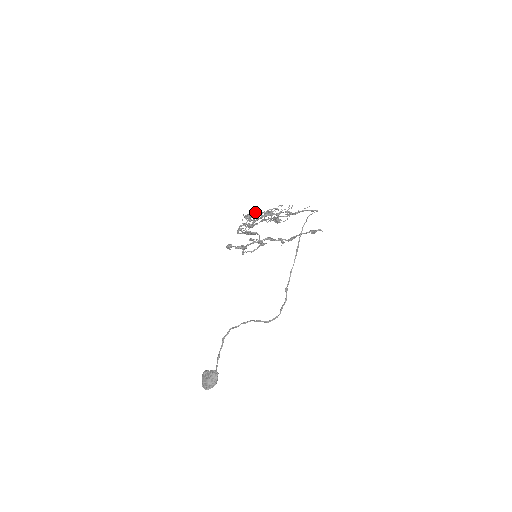
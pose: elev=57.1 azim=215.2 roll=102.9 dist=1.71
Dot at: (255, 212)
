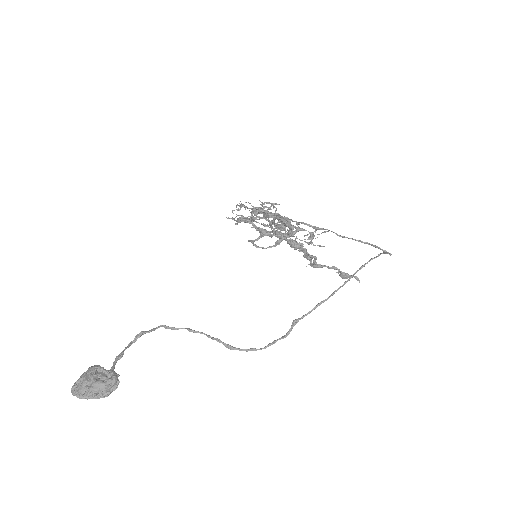
Dot at: occluded
